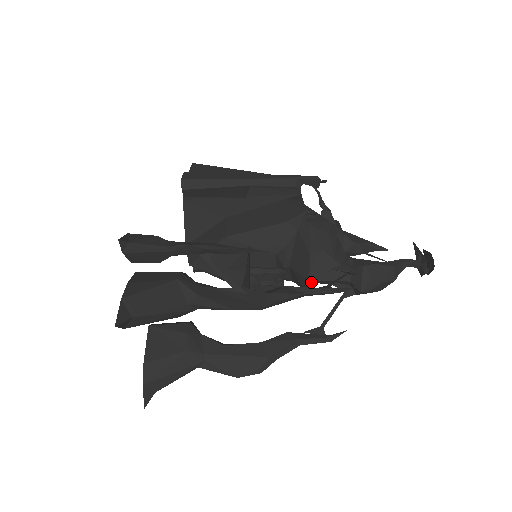
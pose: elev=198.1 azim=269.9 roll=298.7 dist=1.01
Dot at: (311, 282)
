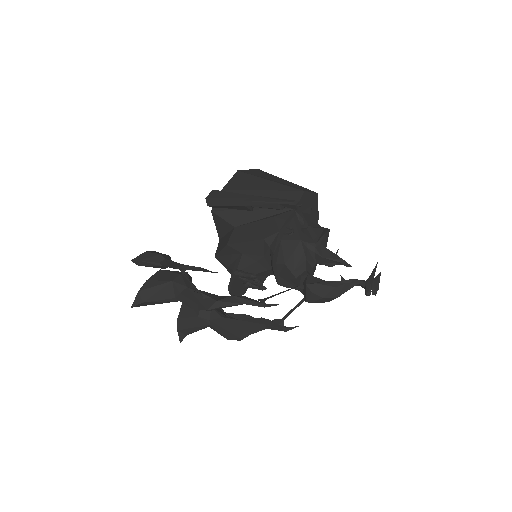
Dot at: occluded
